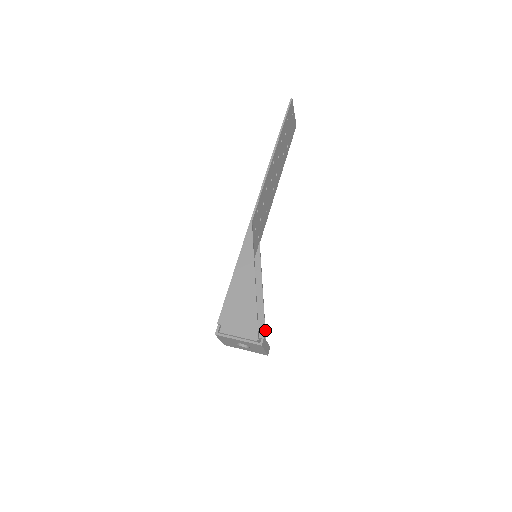
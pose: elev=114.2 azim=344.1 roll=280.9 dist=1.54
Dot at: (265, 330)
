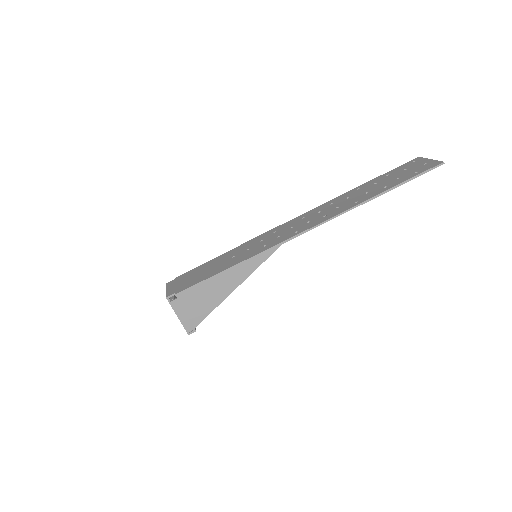
Dot at: occluded
